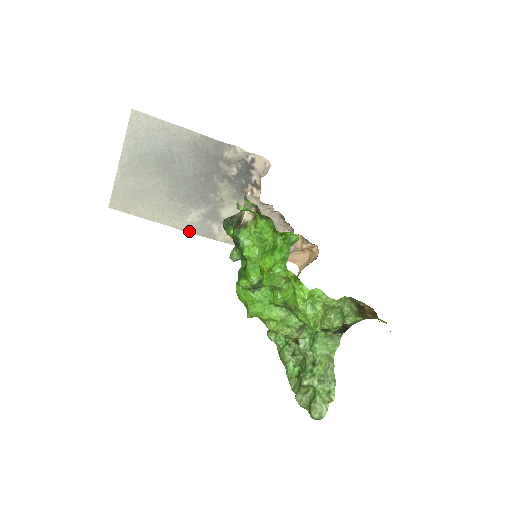
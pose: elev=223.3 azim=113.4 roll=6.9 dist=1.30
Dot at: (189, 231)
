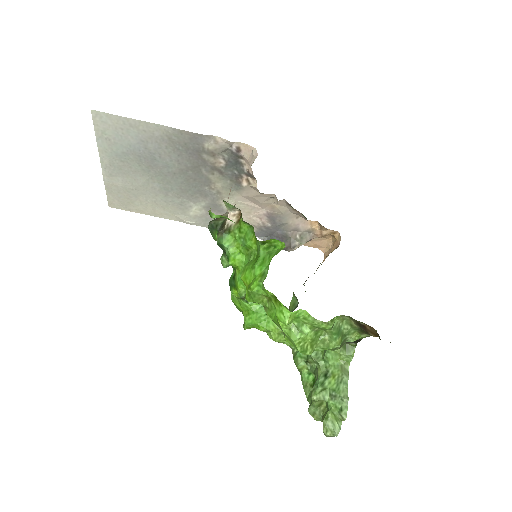
Dot at: (196, 224)
